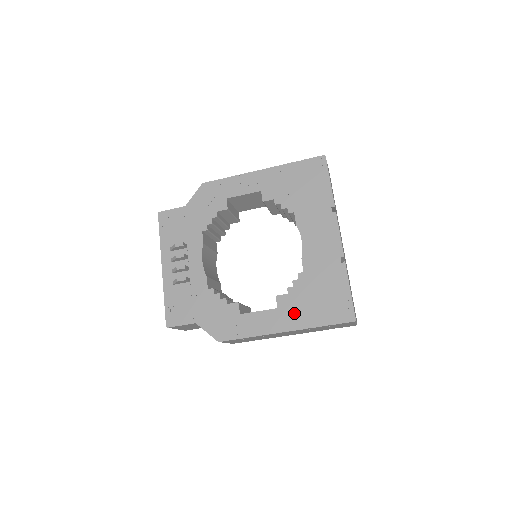
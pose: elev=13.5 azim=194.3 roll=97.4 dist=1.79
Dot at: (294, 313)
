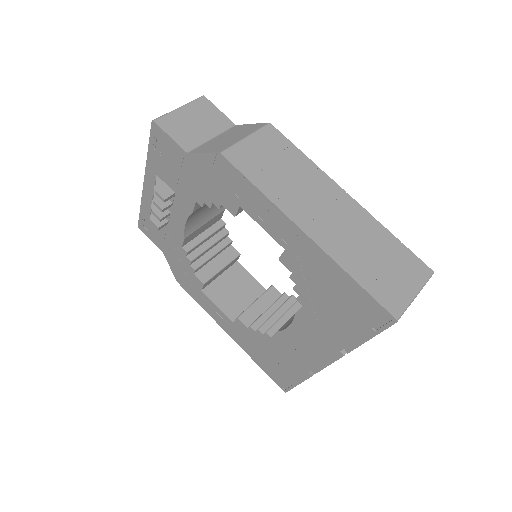
Dot at: (244, 339)
